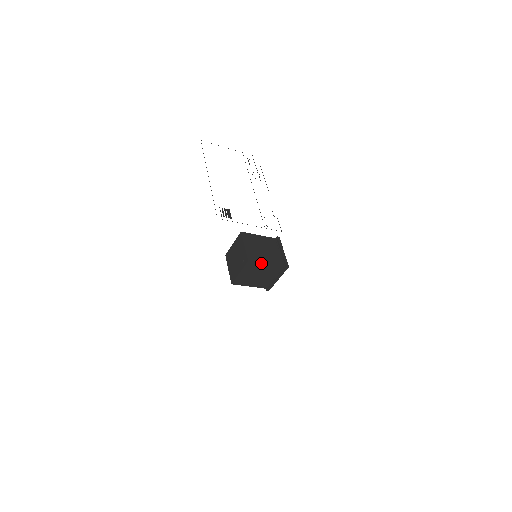
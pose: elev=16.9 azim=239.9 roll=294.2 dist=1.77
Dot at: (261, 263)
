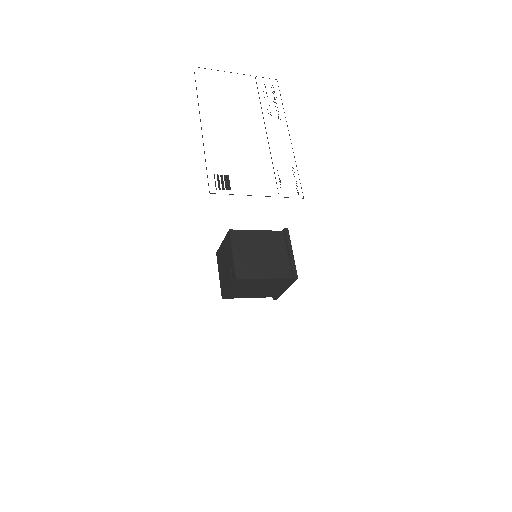
Dot at: (256, 278)
